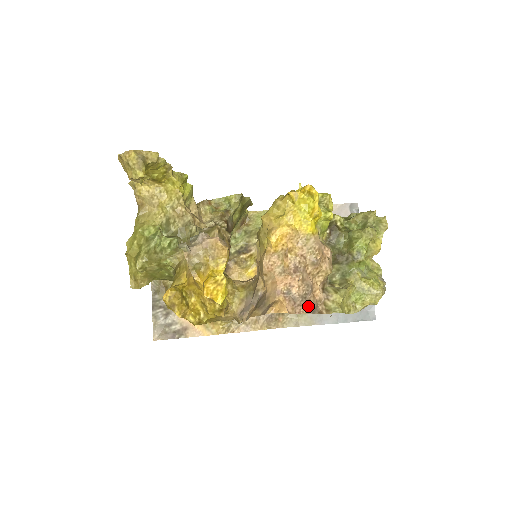
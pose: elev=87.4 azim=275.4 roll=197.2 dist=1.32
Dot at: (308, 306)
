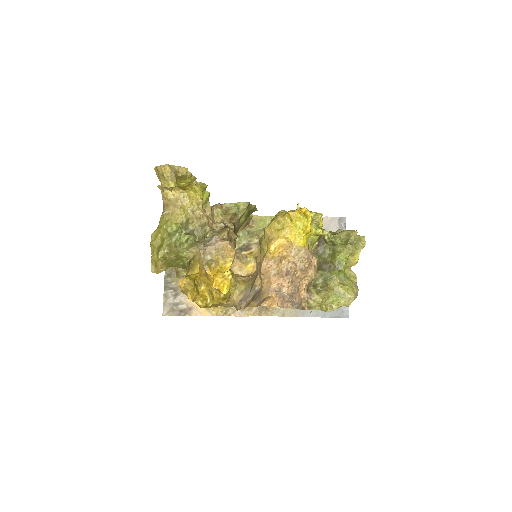
Dot at: (294, 303)
